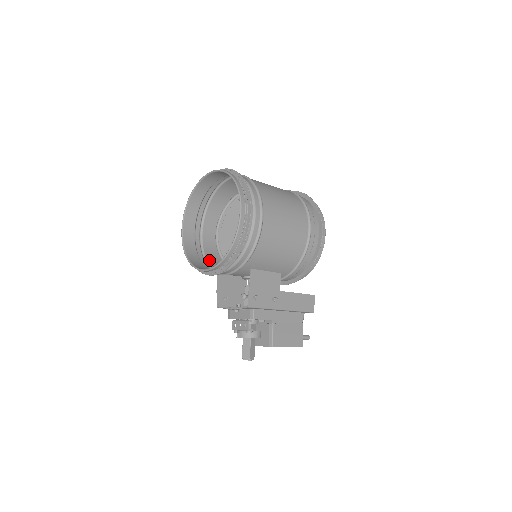
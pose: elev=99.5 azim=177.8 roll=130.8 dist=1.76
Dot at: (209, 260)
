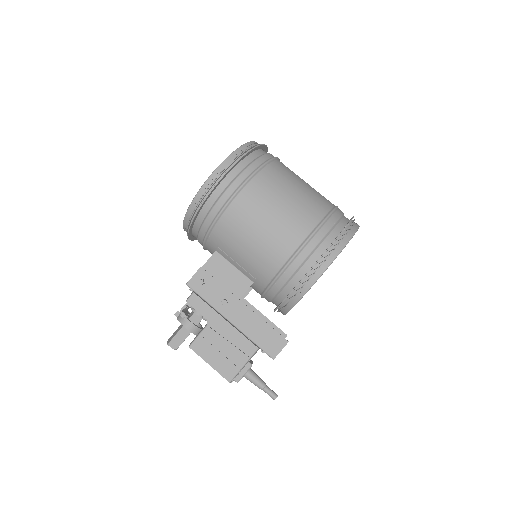
Dot at: occluded
